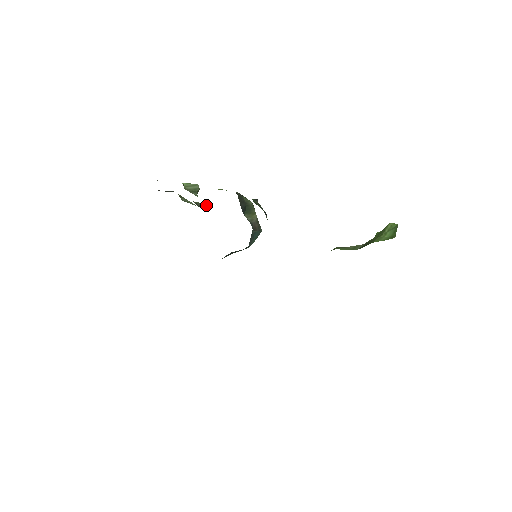
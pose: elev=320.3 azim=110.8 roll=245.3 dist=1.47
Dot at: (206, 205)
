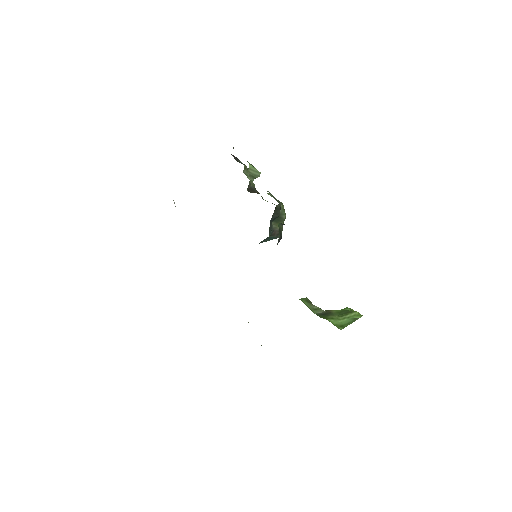
Dot at: (256, 190)
